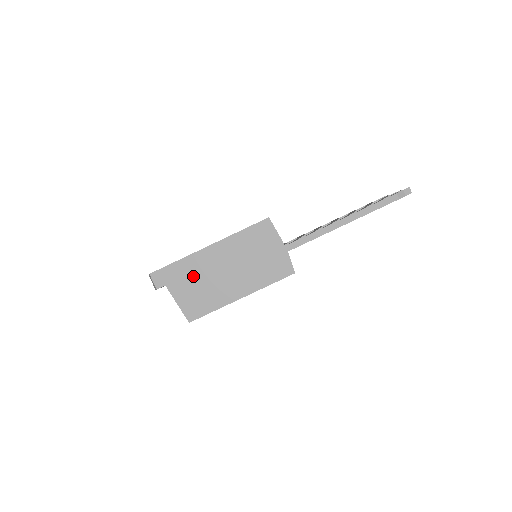
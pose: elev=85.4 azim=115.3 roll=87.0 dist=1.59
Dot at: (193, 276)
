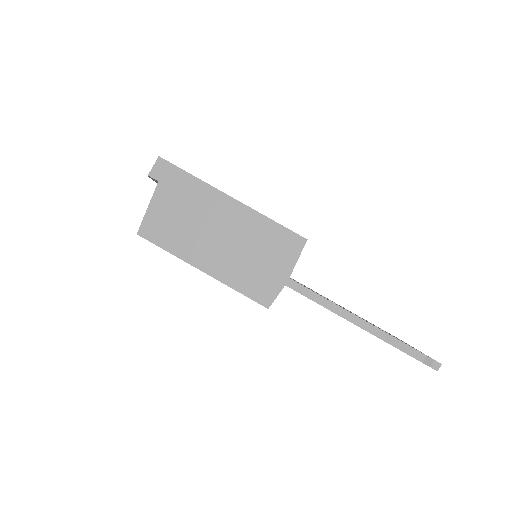
Dot at: (189, 203)
